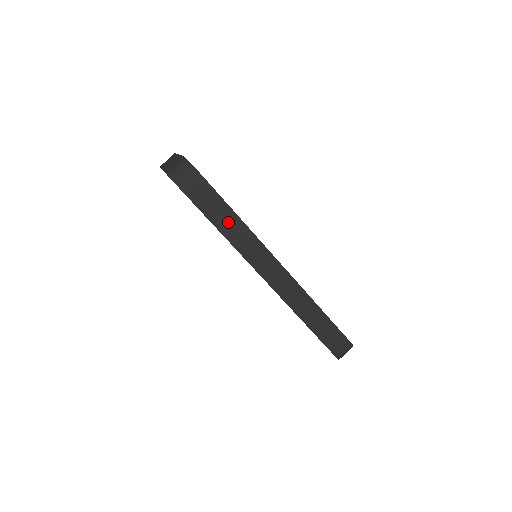
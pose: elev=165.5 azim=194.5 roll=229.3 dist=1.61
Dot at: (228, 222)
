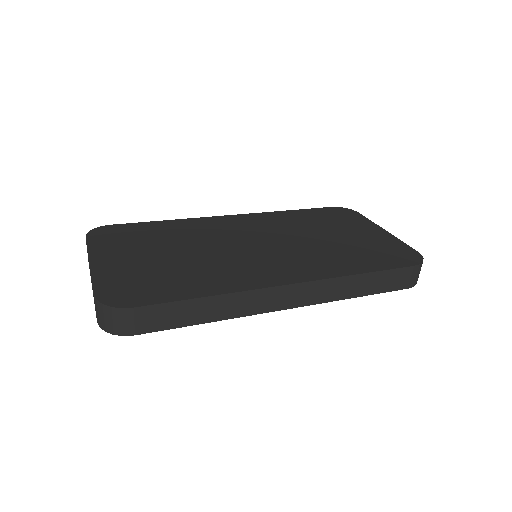
Dot at: (202, 310)
